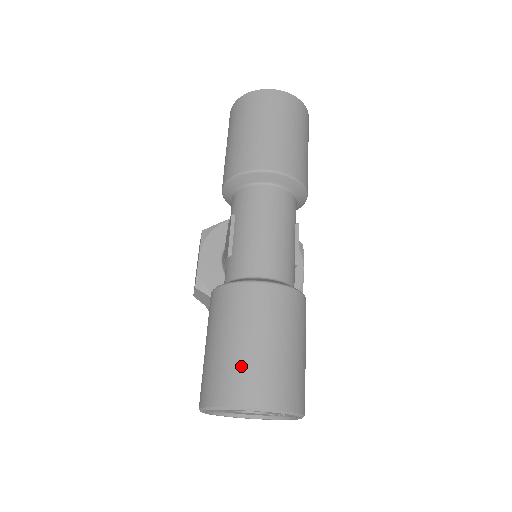
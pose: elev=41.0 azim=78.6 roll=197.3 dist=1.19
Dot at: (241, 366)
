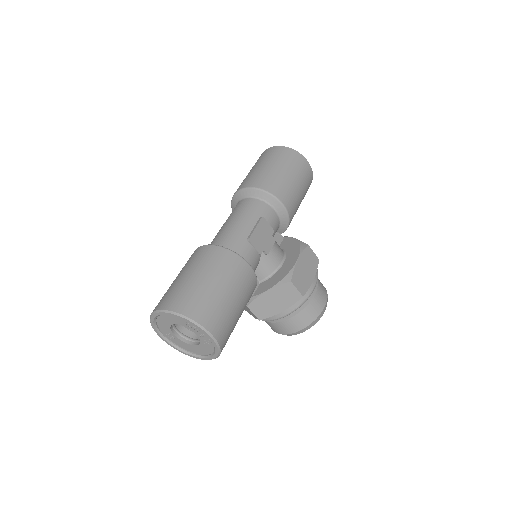
Dot at: (165, 293)
